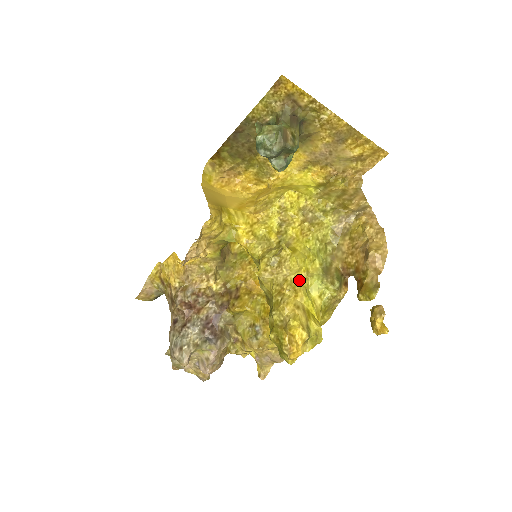
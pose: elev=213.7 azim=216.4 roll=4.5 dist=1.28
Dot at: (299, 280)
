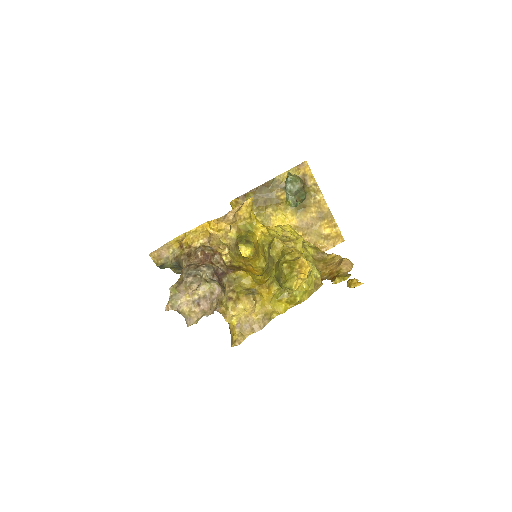
Dot at: occluded
